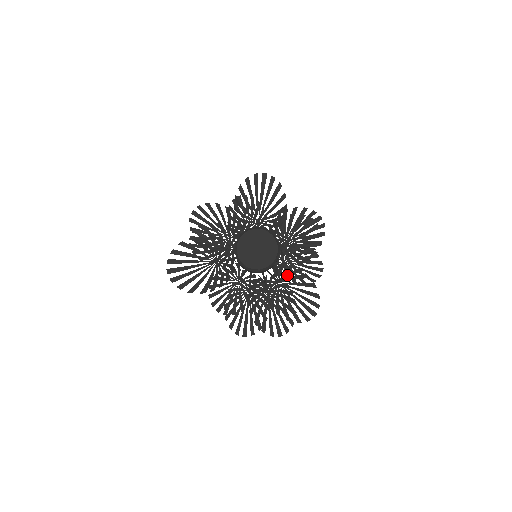
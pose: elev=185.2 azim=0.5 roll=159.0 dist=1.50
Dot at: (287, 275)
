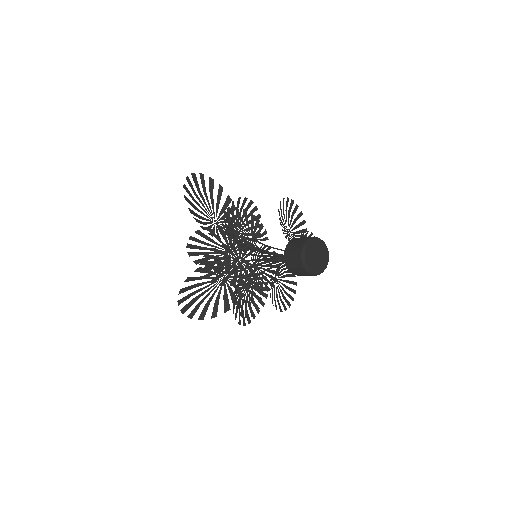
Dot at: occluded
